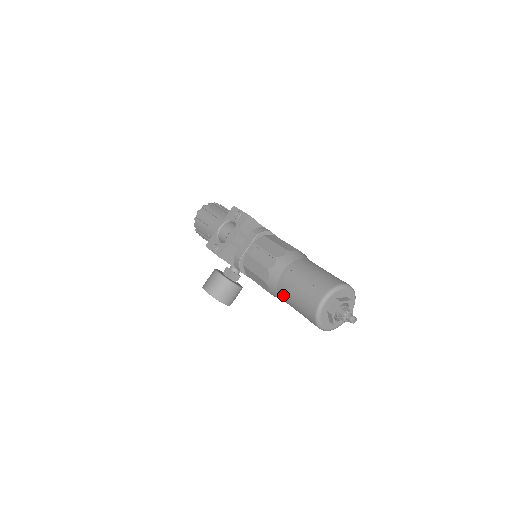
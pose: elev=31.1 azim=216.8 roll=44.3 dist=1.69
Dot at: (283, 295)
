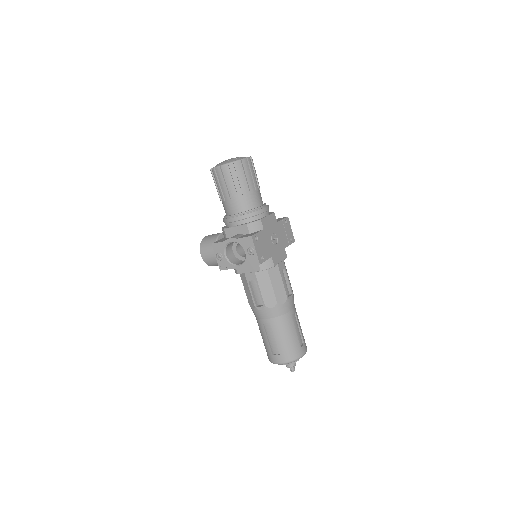
Dot at: (258, 324)
